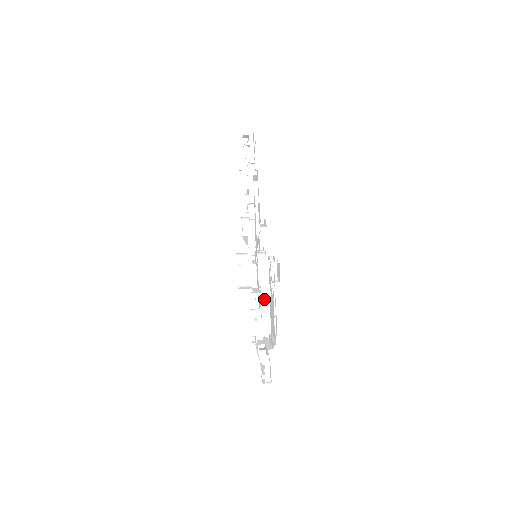
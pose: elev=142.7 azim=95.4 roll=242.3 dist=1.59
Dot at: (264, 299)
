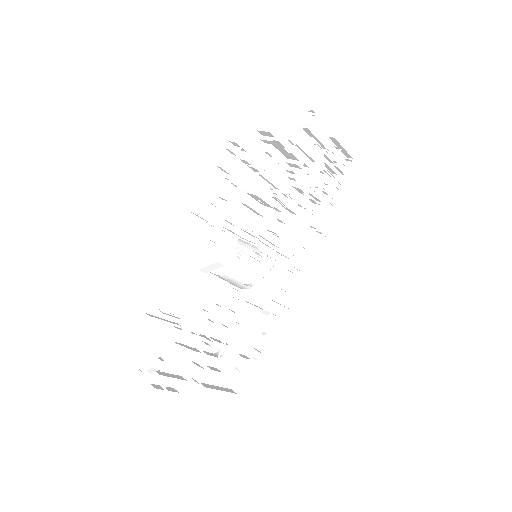
Dot at: (198, 274)
